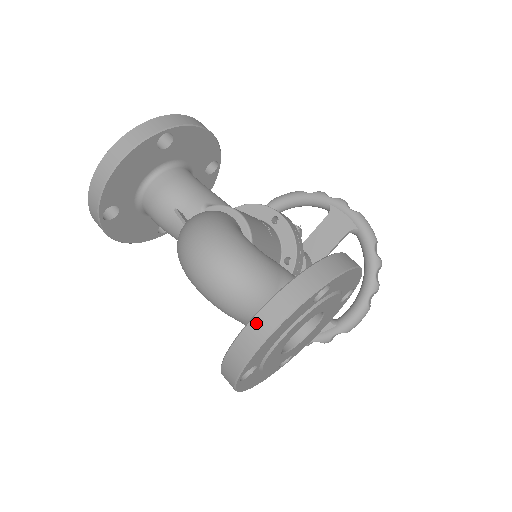
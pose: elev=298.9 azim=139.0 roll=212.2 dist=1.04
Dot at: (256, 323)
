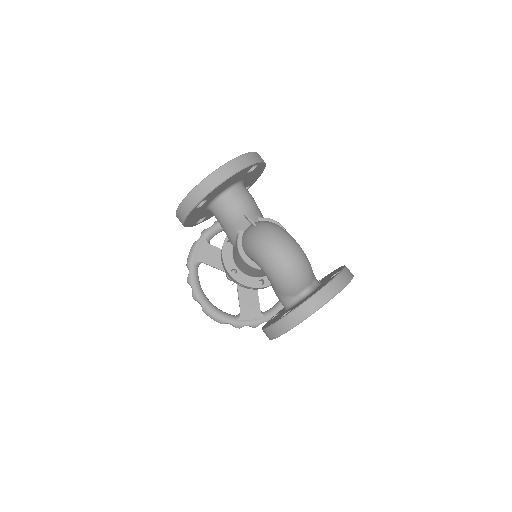
Dot at: (319, 295)
